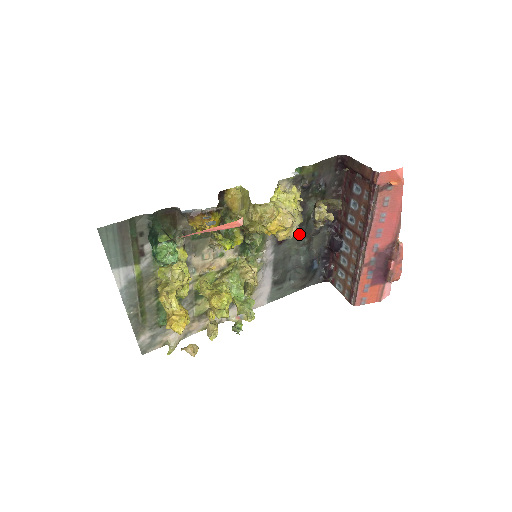
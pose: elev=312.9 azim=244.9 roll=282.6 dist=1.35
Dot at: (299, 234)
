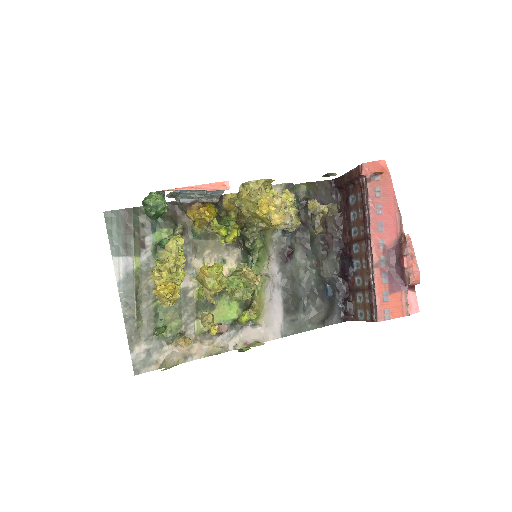
Dot at: (305, 253)
